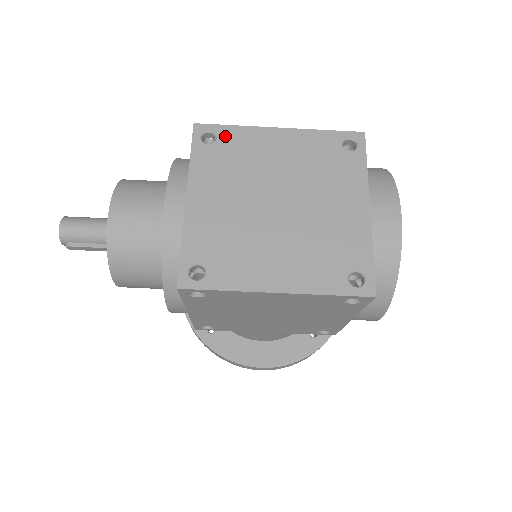
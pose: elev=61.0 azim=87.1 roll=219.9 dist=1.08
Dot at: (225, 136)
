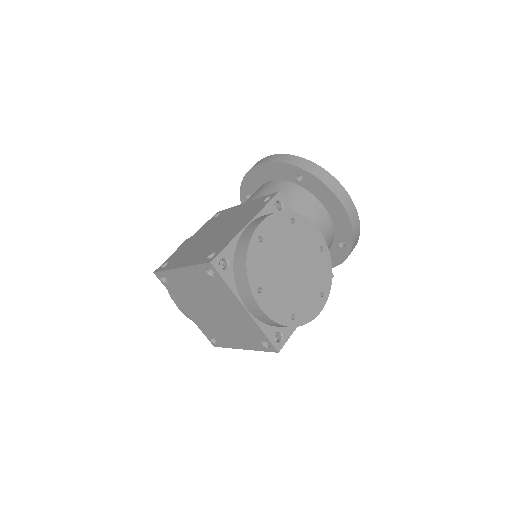
Dot at: (167, 277)
